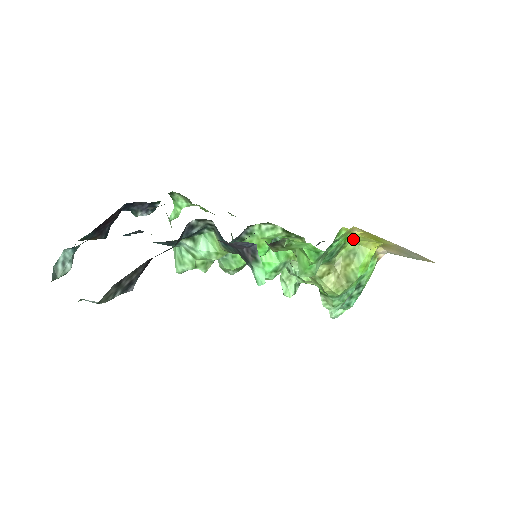
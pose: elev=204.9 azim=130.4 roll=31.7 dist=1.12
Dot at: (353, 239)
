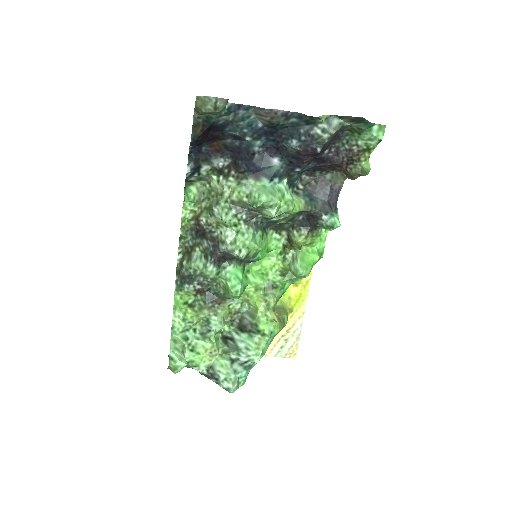
Dot at: (281, 299)
